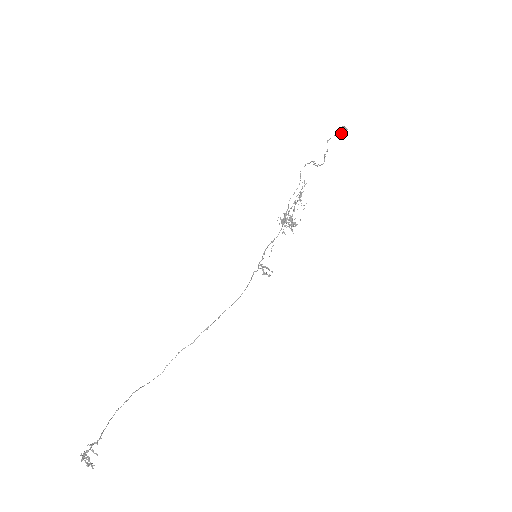
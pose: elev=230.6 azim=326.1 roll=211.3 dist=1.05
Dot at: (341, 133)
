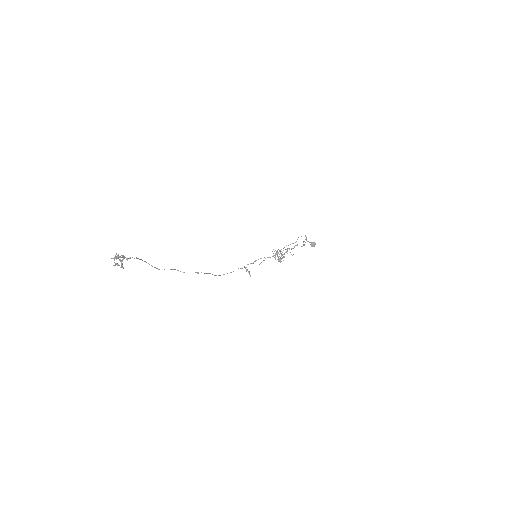
Dot at: (312, 244)
